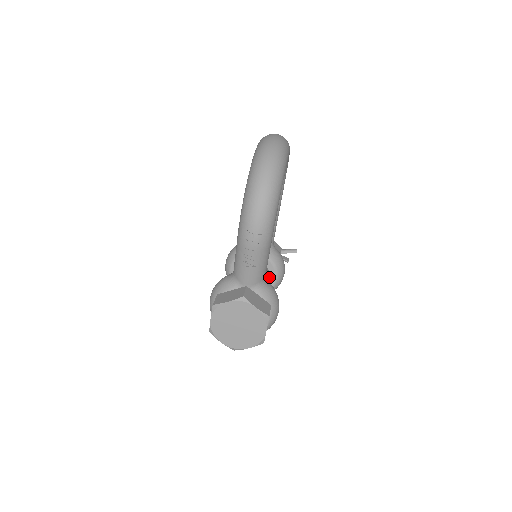
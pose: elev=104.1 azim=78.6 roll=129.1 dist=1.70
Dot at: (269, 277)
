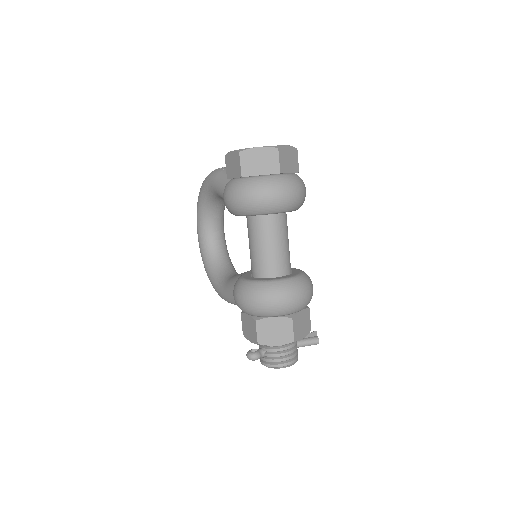
Dot at: occluded
